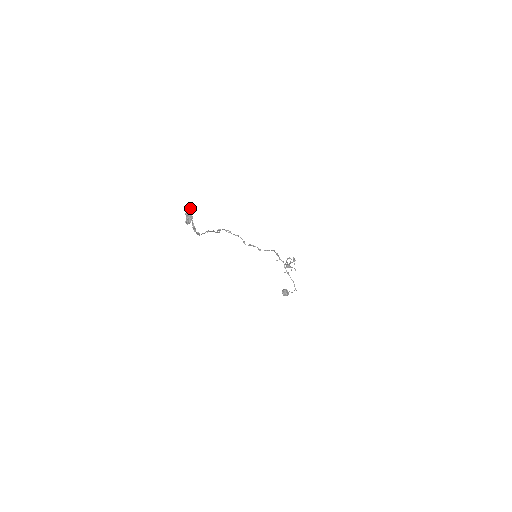
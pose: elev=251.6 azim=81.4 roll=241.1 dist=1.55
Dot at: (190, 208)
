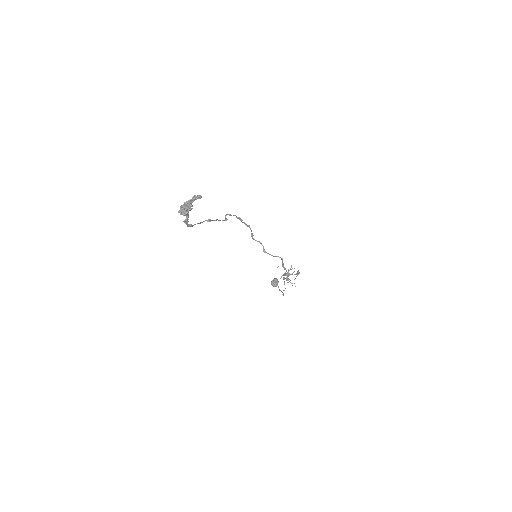
Dot at: occluded
